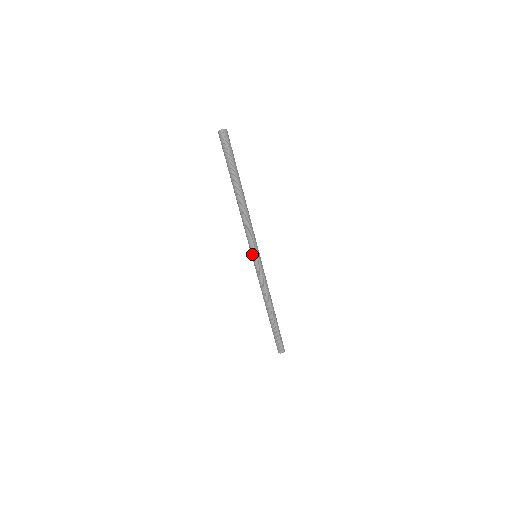
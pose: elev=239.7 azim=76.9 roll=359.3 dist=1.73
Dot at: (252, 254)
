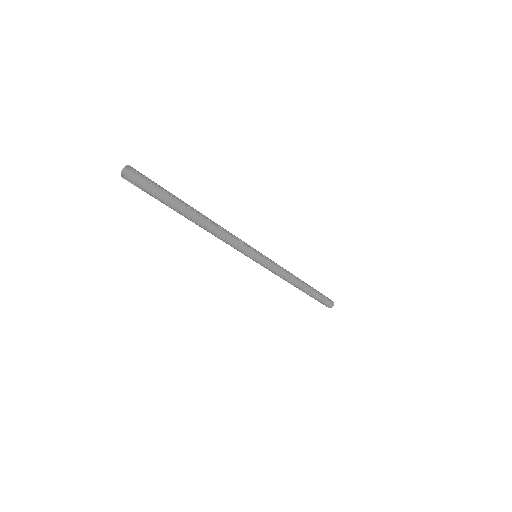
Dot at: occluded
